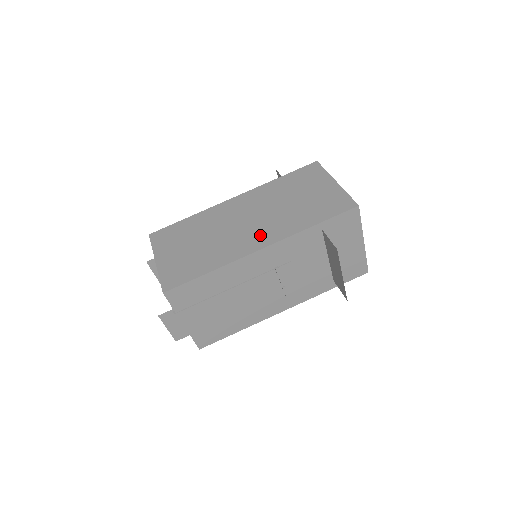
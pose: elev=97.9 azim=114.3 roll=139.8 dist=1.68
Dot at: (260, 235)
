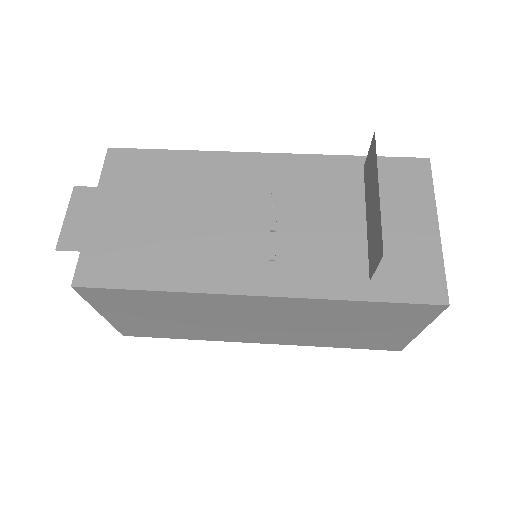
Dot at: occluded
